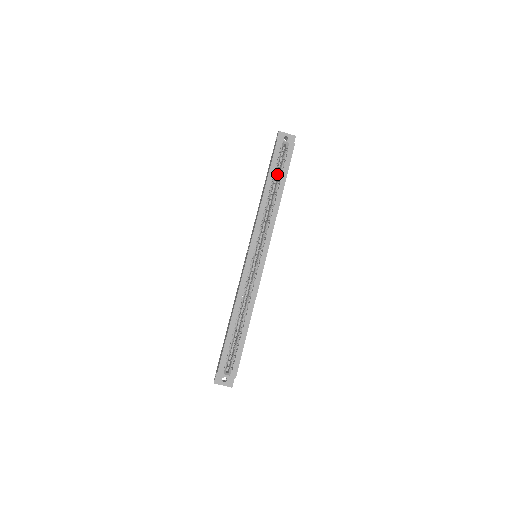
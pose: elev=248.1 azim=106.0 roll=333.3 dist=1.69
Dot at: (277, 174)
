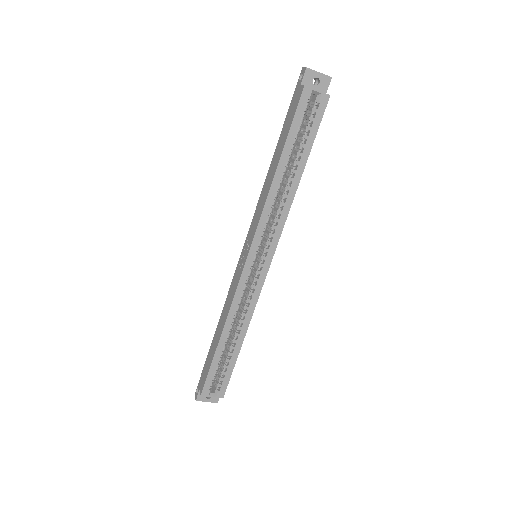
Dot at: occluded
